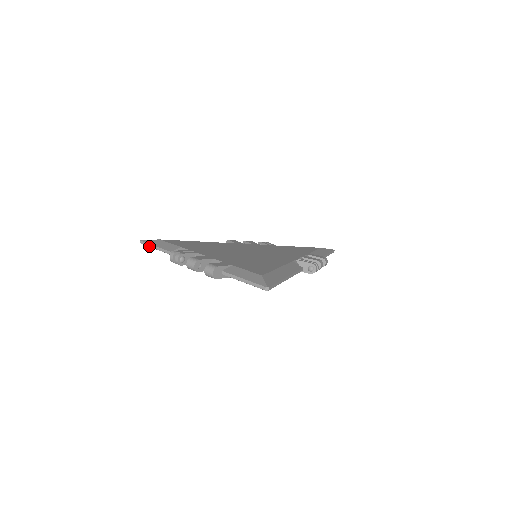
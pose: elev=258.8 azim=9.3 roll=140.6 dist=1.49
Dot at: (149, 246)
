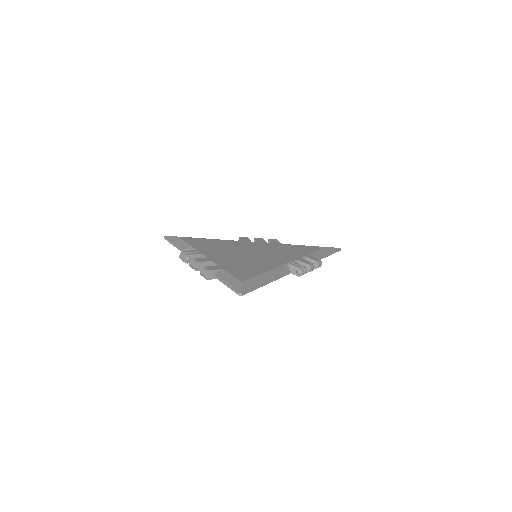
Dot at: (169, 242)
